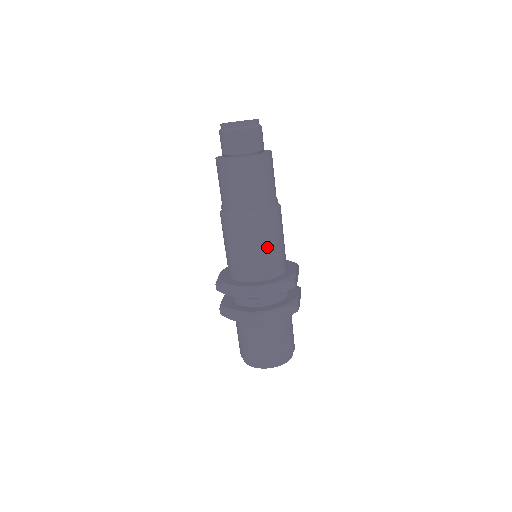
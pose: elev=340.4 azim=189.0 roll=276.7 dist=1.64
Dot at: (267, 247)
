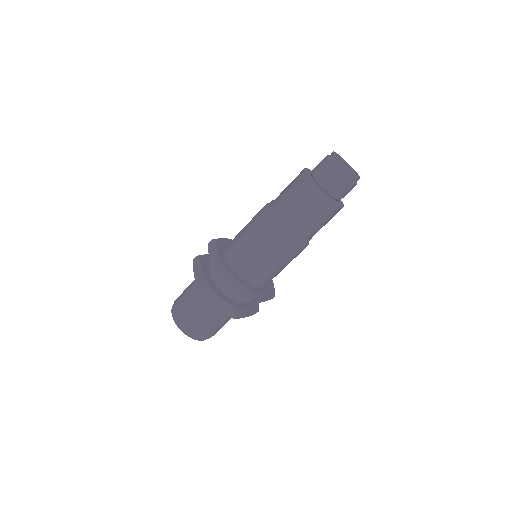
Dot at: (284, 267)
